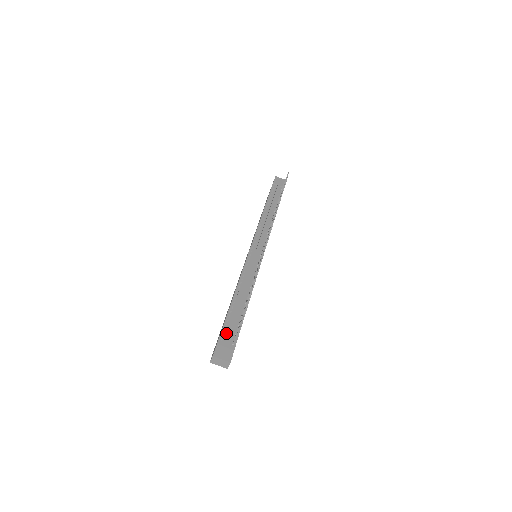
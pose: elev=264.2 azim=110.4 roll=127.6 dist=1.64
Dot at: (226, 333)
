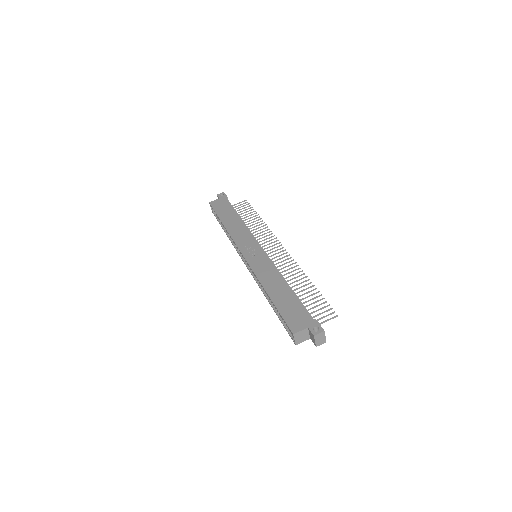
Dot at: occluded
